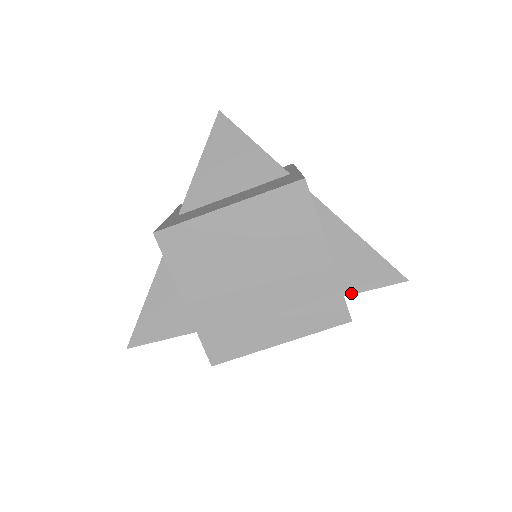
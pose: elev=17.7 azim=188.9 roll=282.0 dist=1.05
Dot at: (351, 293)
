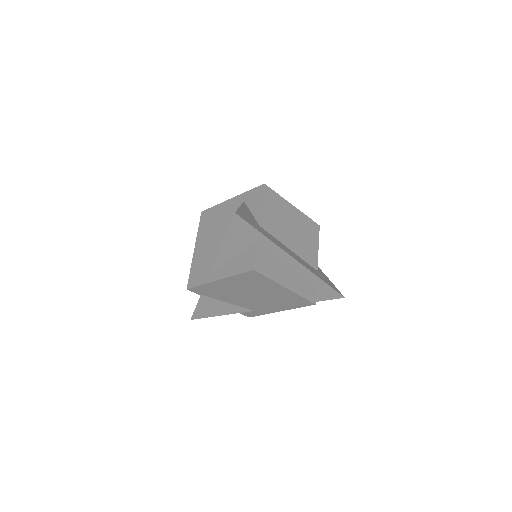
Dot at: (327, 283)
